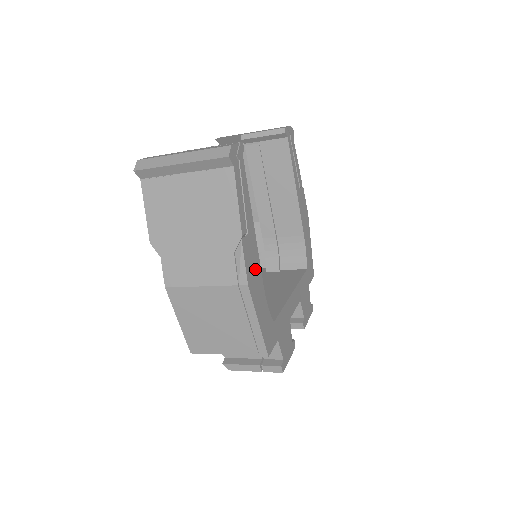
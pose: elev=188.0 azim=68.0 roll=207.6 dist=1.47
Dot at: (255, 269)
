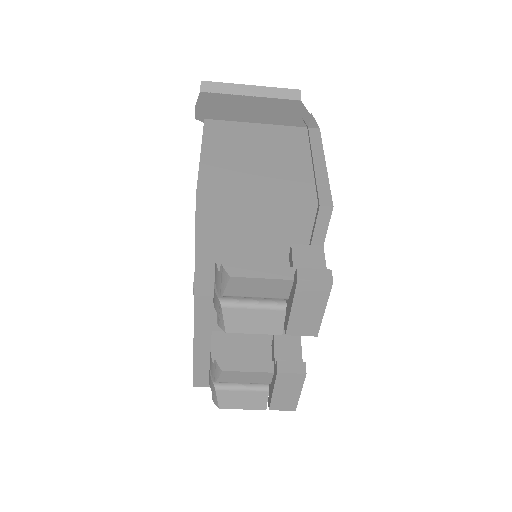
Dot at: occluded
